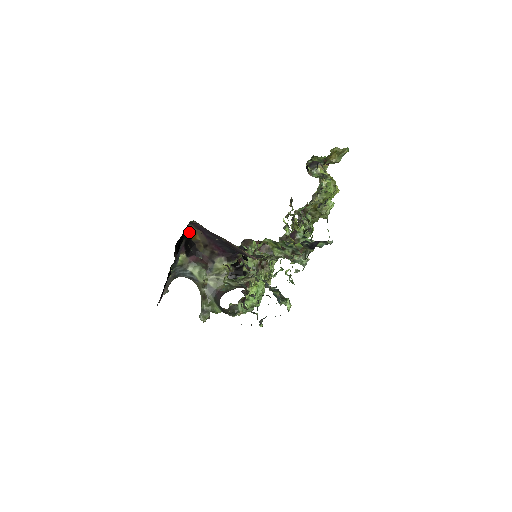
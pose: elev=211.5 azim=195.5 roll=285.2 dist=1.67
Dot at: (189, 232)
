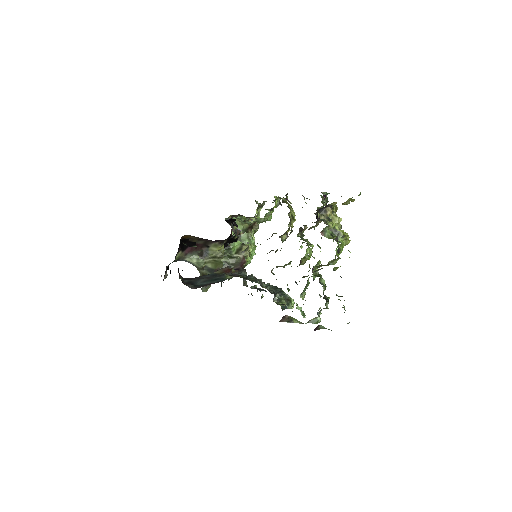
Dot at: (183, 237)
